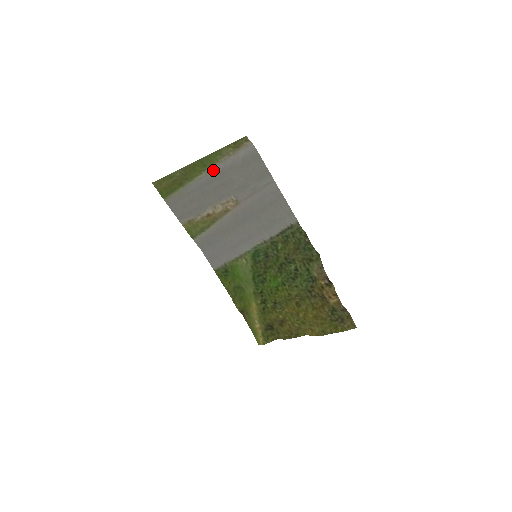
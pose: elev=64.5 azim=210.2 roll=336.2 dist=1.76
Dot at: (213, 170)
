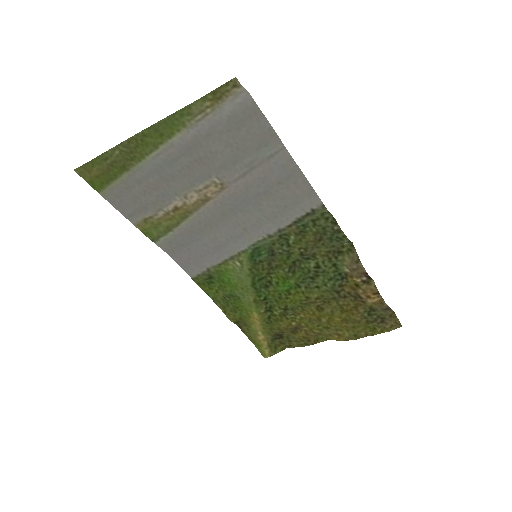
Dot at: (177, 141)
